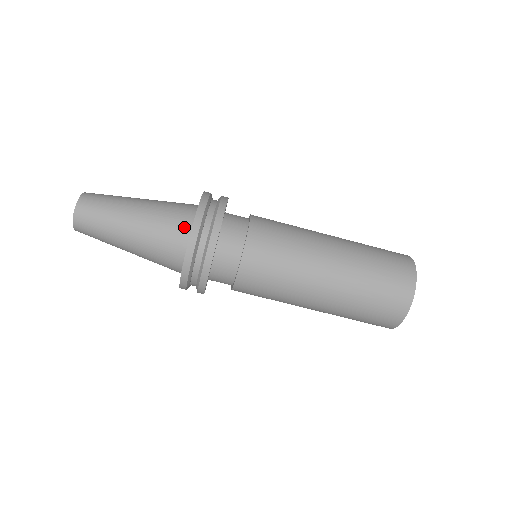
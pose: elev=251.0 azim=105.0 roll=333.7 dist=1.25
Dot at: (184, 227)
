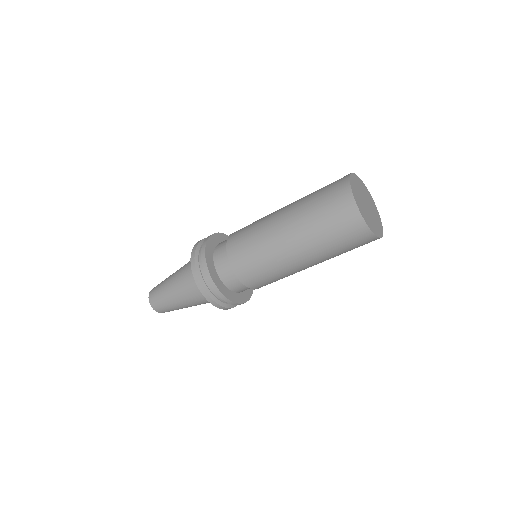
Dot at: occluded
